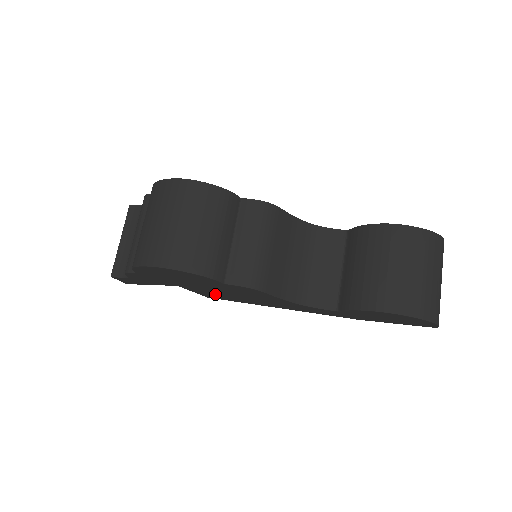
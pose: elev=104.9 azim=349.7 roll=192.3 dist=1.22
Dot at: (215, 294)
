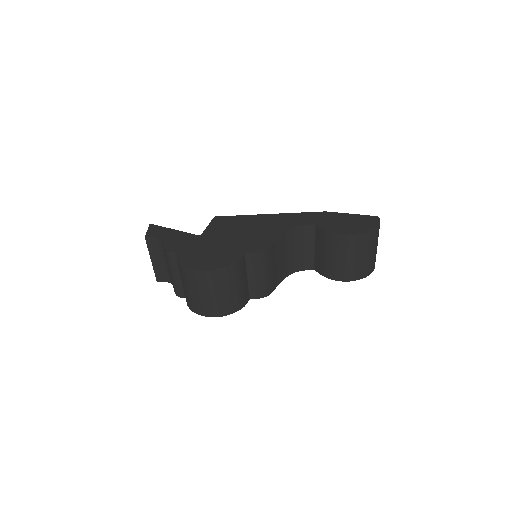
Dot at: occluded
